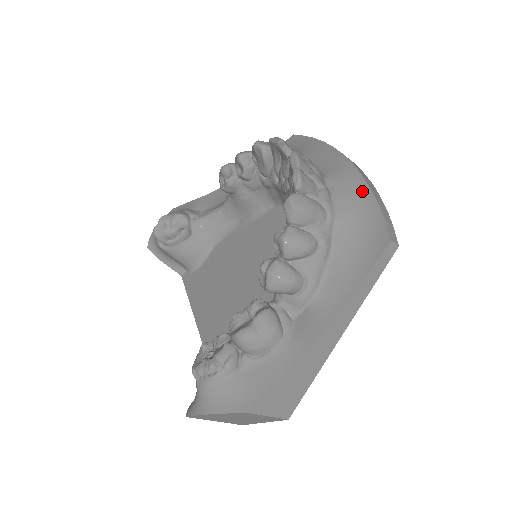
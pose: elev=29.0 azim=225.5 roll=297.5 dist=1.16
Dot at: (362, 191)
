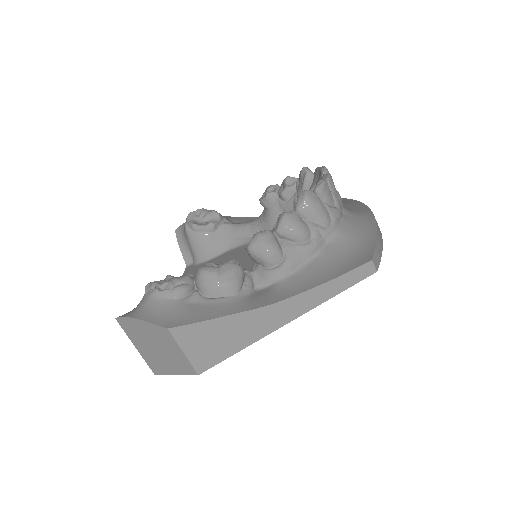
Dot at: (369, 227)
